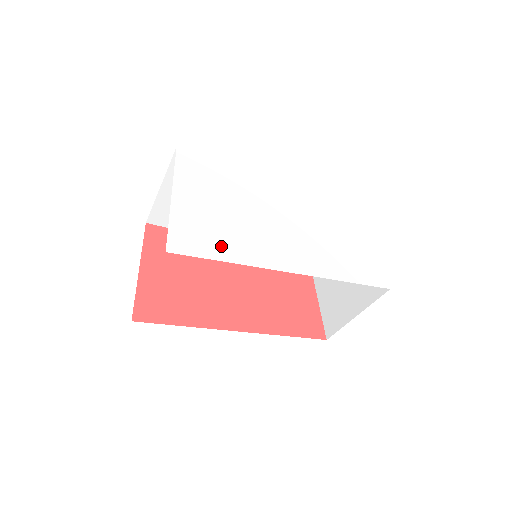
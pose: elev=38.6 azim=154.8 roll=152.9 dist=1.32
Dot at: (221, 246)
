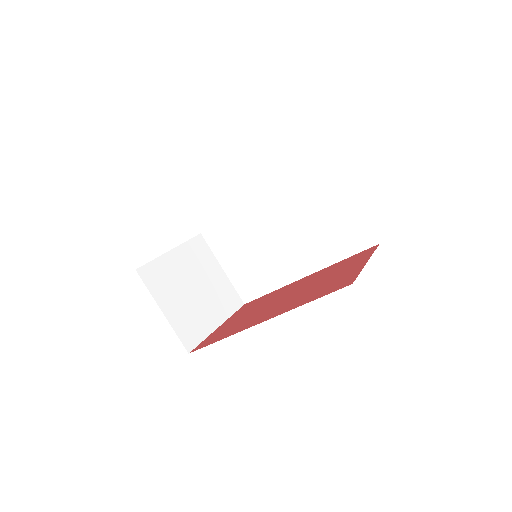
Dot at: occluded
